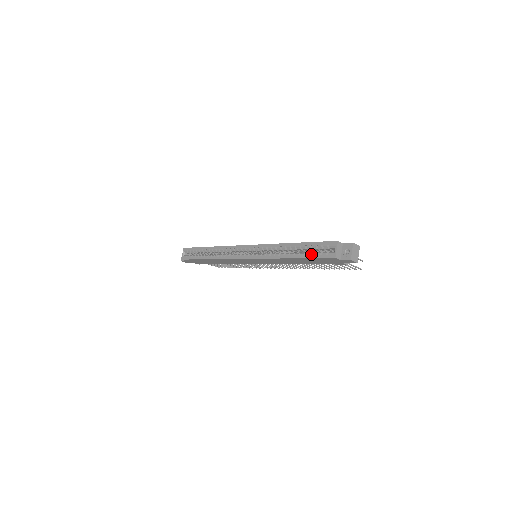
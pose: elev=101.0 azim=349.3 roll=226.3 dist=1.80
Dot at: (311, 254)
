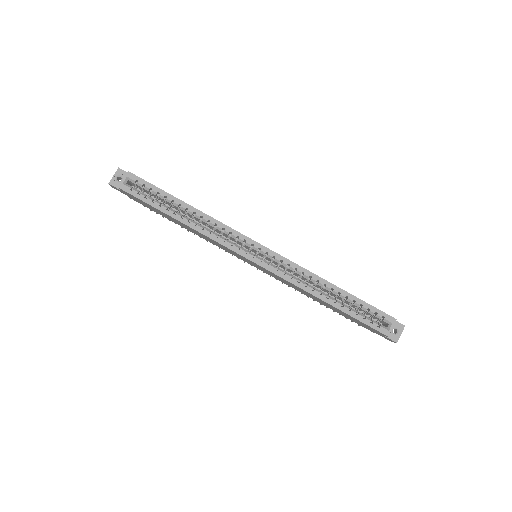
Dot at: (359, 315)
